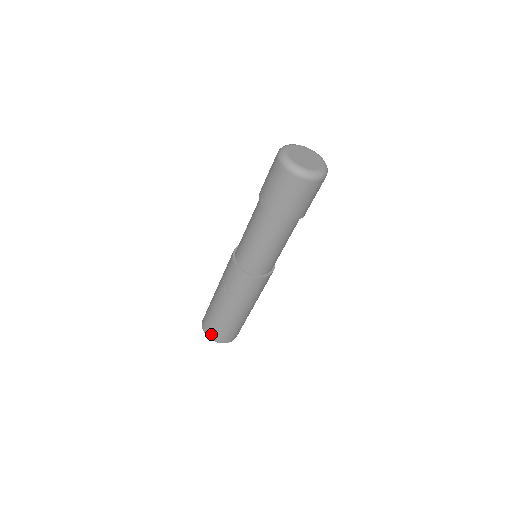
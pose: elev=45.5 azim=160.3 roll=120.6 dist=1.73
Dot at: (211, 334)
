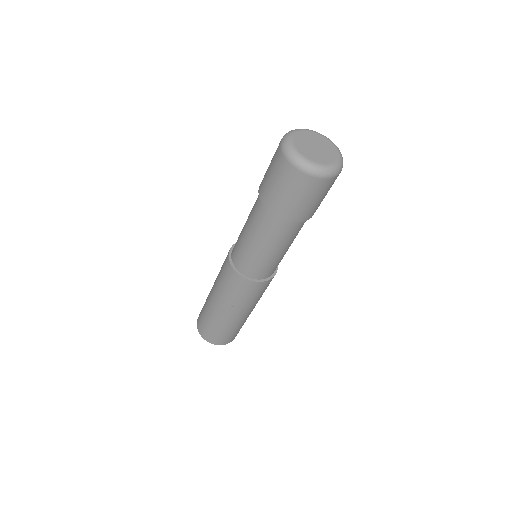
Dot at: (218, 341)
